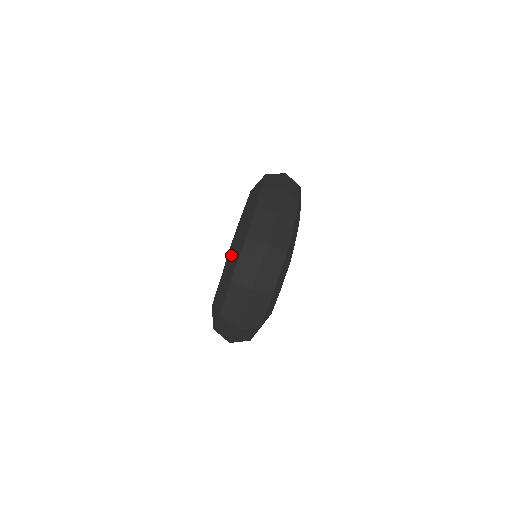
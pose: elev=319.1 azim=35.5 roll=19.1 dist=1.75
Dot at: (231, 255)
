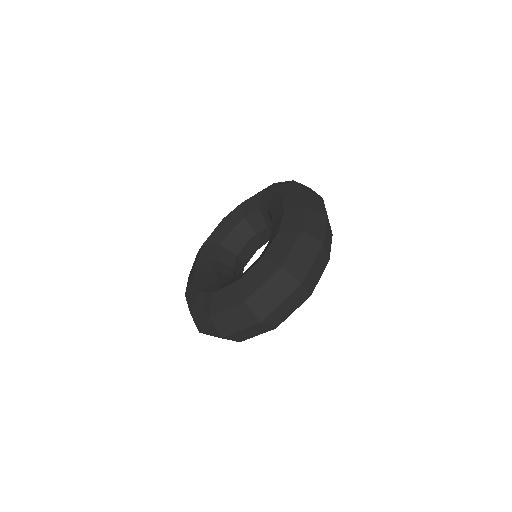
Dot at: (276, 242)
